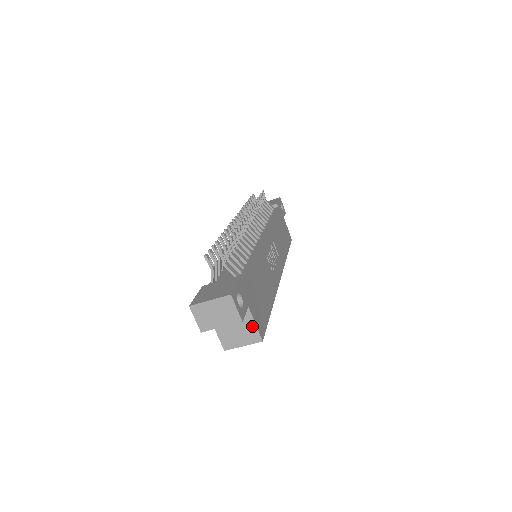
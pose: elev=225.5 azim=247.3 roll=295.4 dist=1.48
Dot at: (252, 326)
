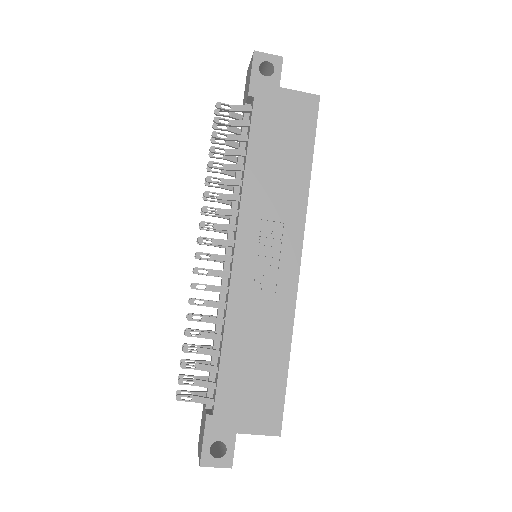
Dot at: (259, 433)
